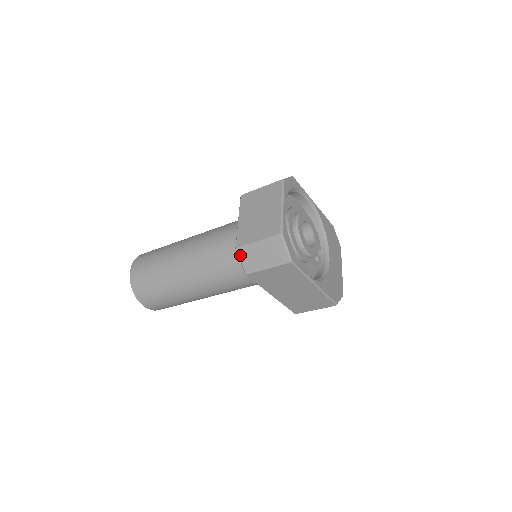
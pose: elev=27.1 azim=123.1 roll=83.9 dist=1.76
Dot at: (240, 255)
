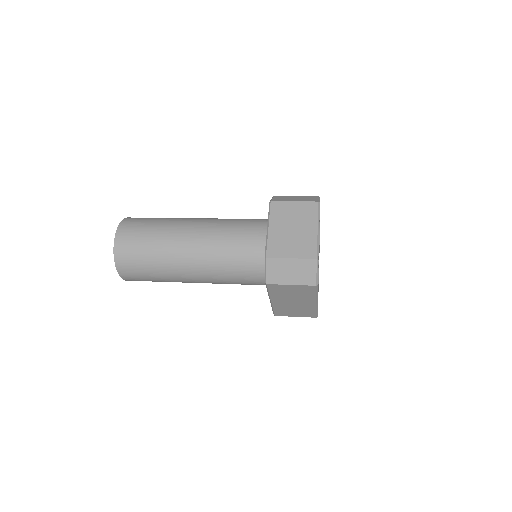
Dot at: (268, 265)
